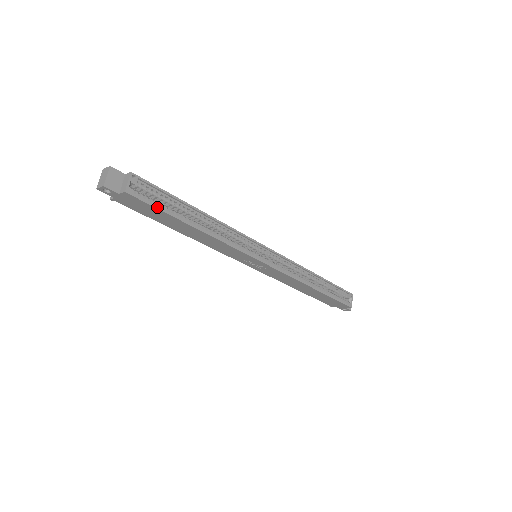
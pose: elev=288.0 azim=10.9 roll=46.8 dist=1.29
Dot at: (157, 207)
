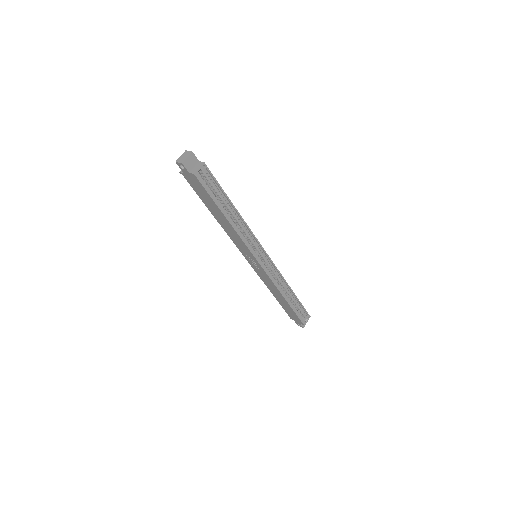
Dot at: (209, 193)
